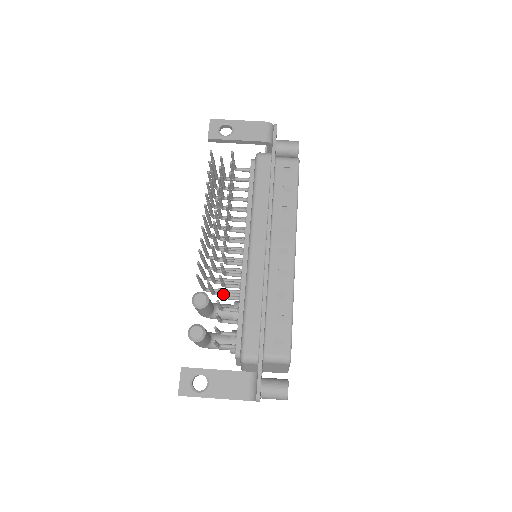
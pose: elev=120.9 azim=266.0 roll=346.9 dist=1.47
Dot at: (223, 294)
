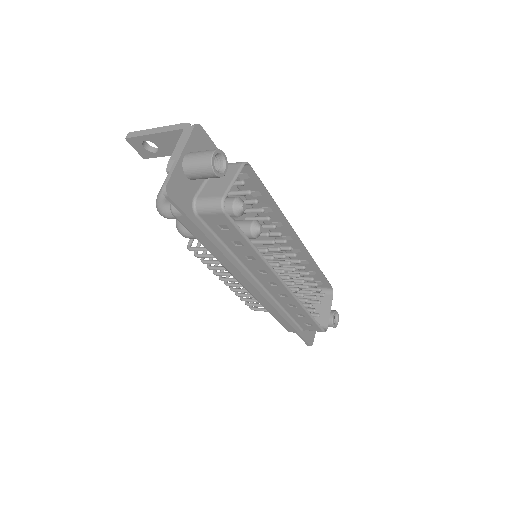
Dot at: occluded
